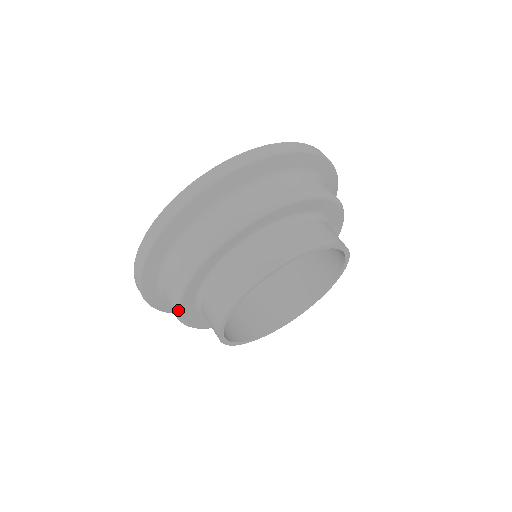
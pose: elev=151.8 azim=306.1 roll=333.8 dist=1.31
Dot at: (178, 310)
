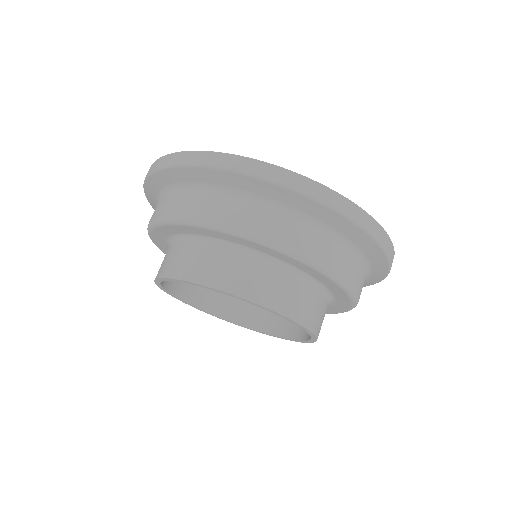
Dot at: (162, 251)
